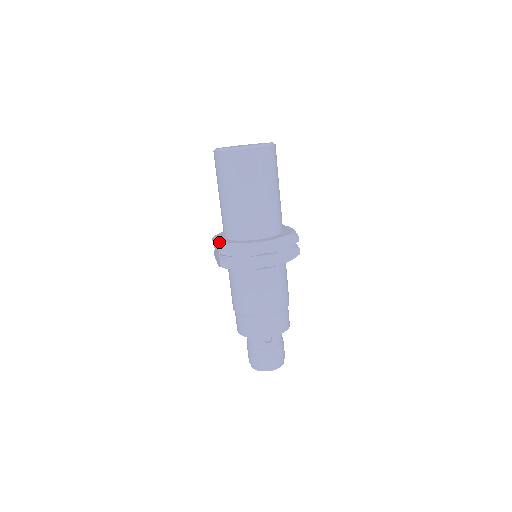
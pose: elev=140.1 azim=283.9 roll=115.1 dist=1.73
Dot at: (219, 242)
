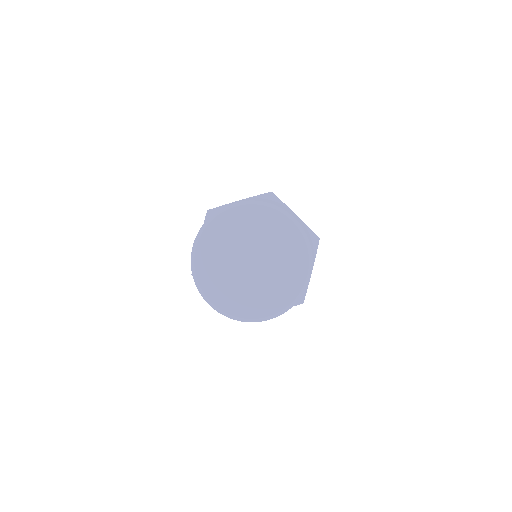
Dot at: occluded
